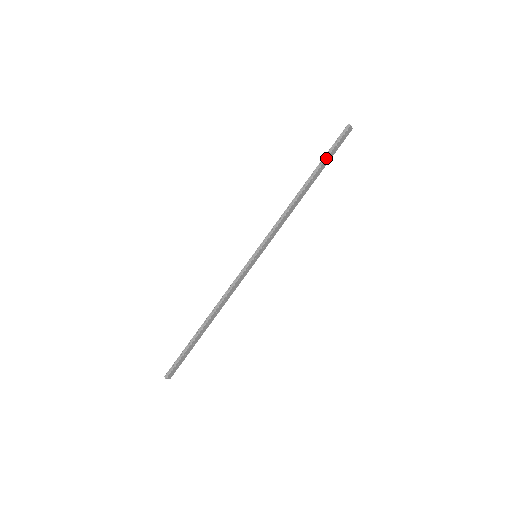
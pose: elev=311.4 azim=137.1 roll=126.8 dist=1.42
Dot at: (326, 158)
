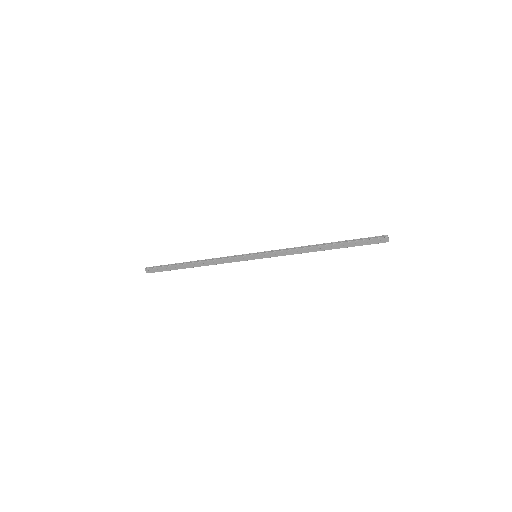
Dot at: (353, 241)
